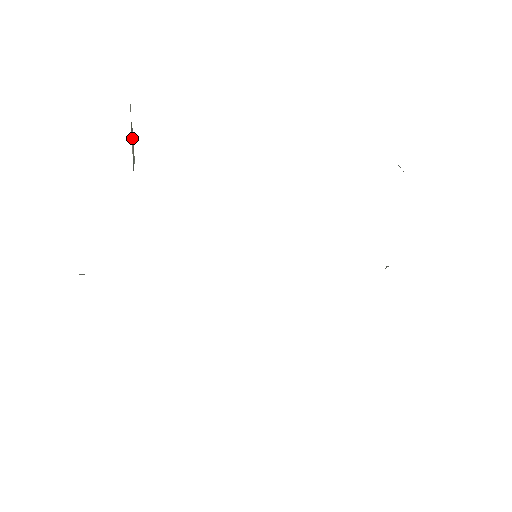
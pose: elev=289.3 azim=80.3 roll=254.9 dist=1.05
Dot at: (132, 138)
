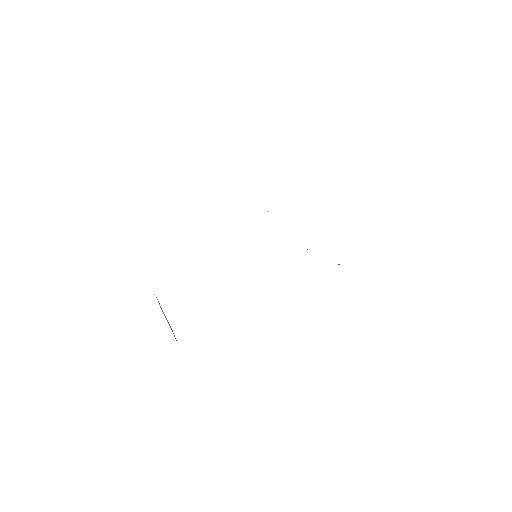
Dot at: (164, 315)
